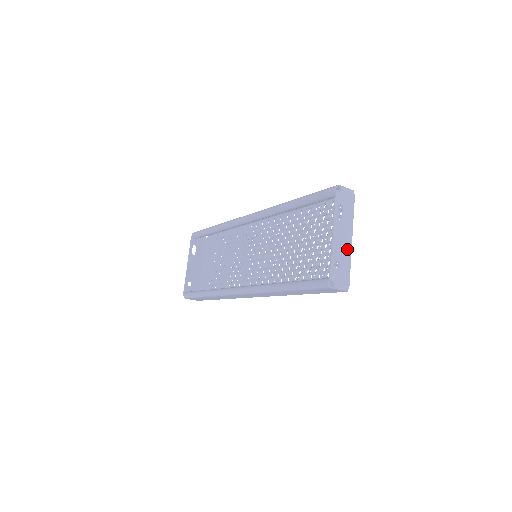
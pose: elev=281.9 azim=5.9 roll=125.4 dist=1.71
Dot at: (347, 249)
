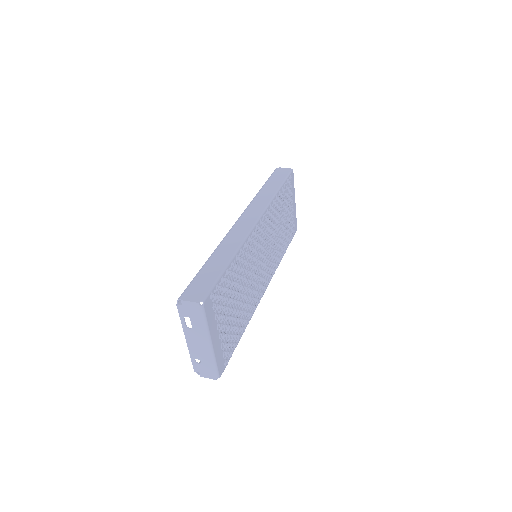
Dot at: (206, 351)
